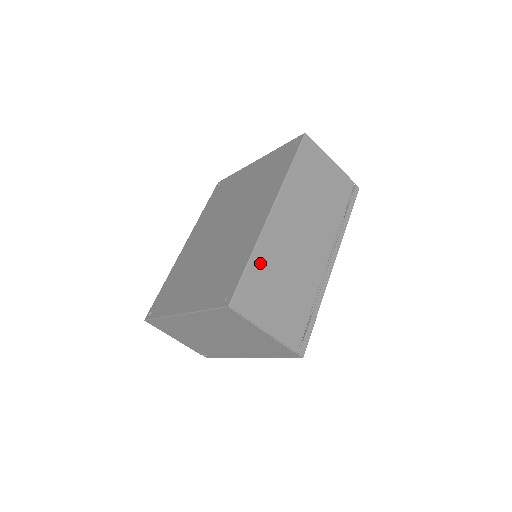
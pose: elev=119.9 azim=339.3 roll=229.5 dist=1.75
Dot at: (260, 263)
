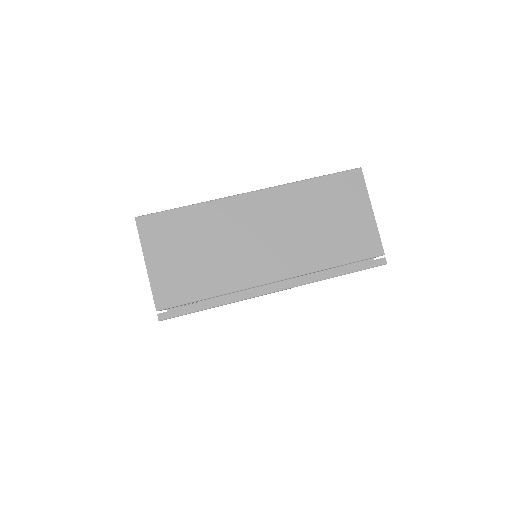
Dot at: (196, 217)
